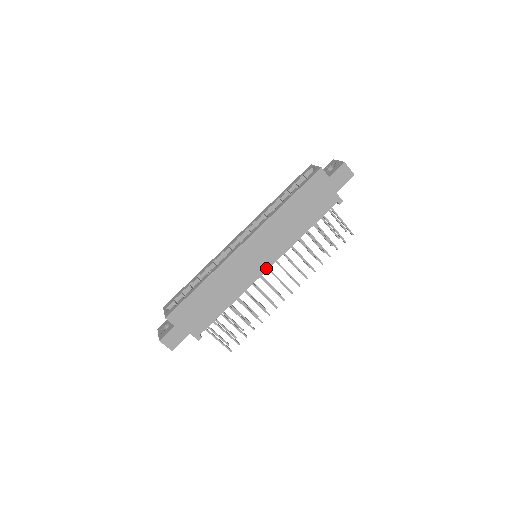
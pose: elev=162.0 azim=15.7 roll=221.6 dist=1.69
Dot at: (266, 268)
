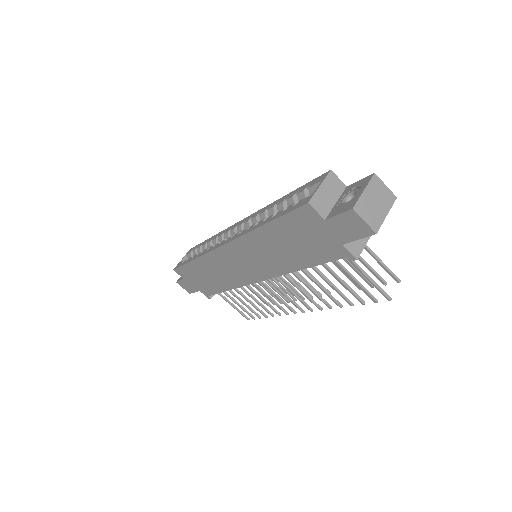
Dot at: (257, 279)
